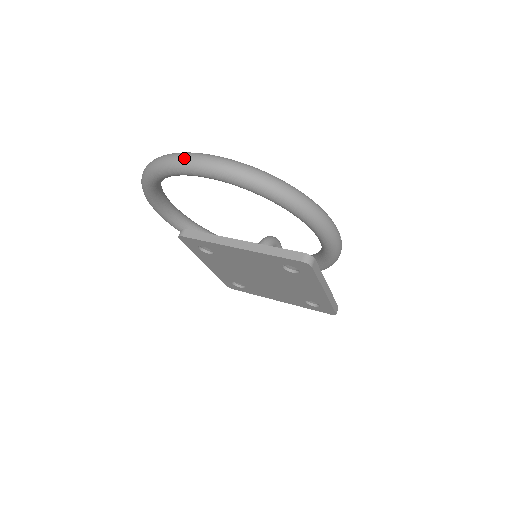
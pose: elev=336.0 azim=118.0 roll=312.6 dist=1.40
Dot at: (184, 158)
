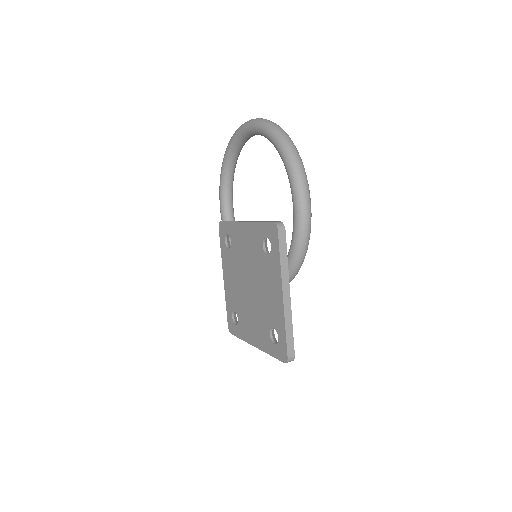
Dot at: occluded
